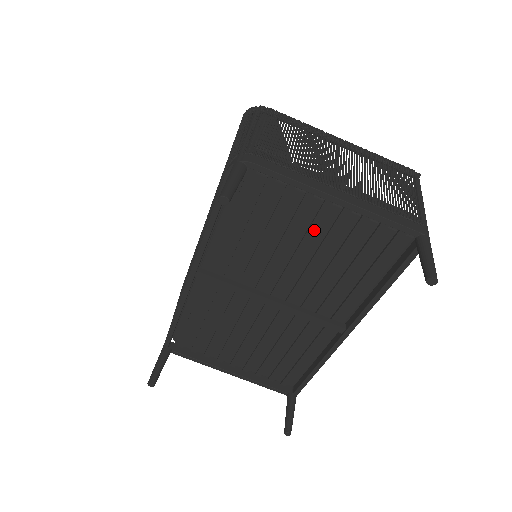
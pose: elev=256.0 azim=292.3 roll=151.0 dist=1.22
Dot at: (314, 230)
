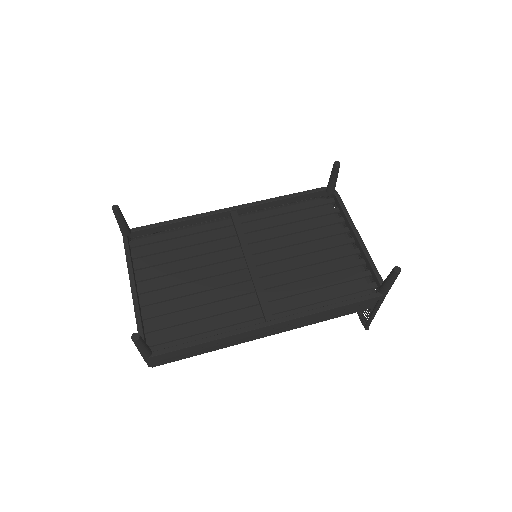
Dot at: (327, 247)
